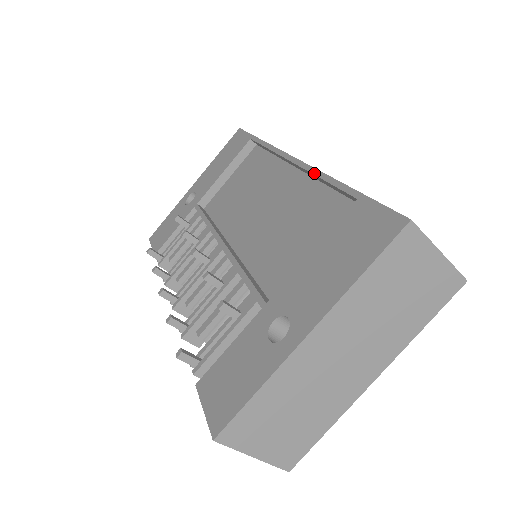
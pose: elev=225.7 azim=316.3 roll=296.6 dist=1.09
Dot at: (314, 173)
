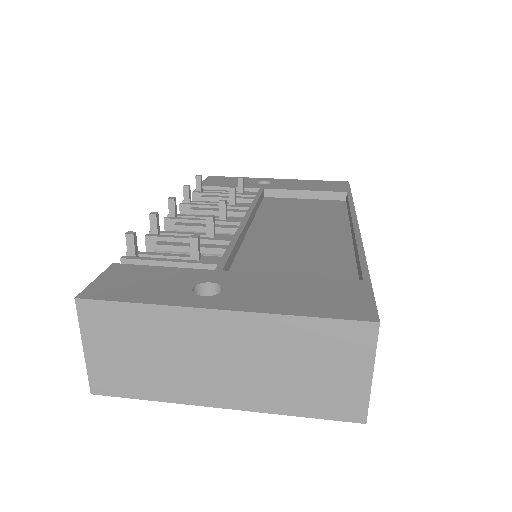
Dot at: (358, 243)
